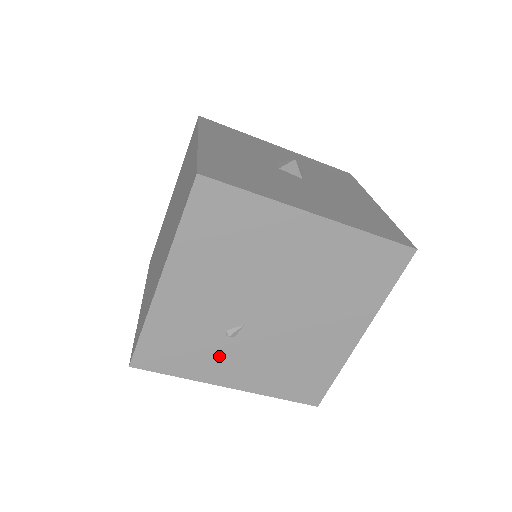
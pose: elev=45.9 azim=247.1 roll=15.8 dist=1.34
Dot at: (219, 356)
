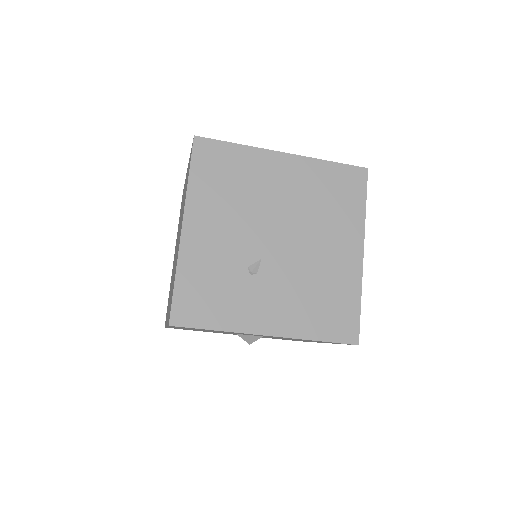
Dot at: (249, 298)
